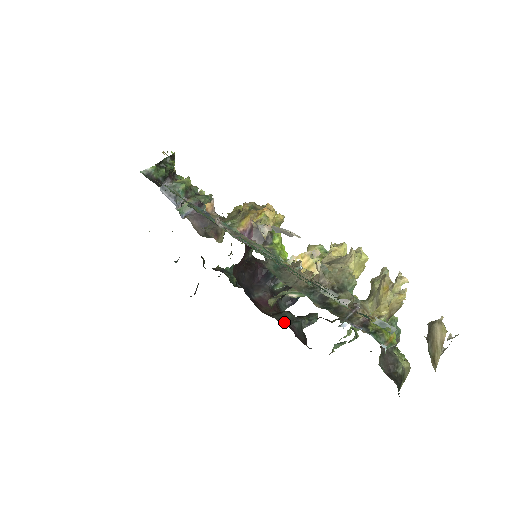
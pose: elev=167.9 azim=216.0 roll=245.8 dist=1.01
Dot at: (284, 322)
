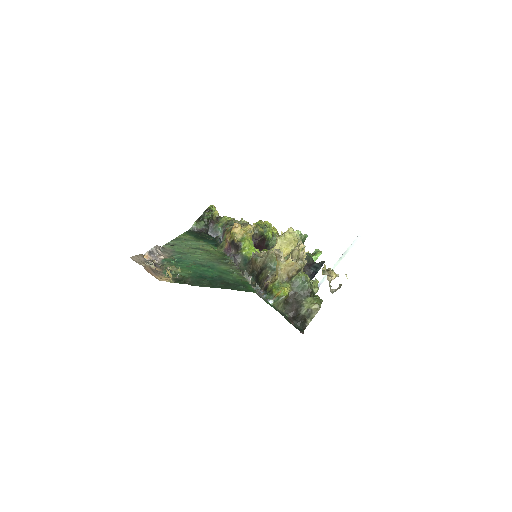
Dot at: occluded
